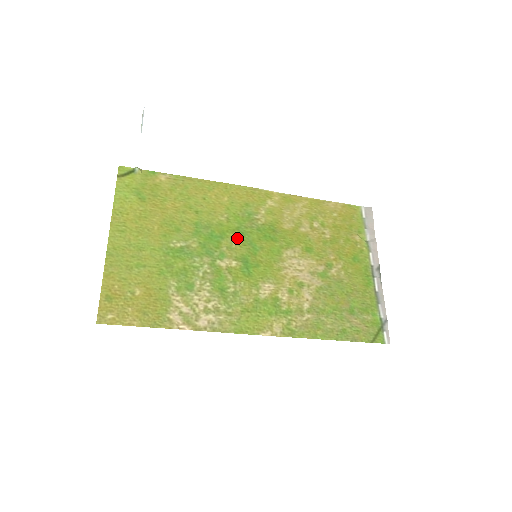
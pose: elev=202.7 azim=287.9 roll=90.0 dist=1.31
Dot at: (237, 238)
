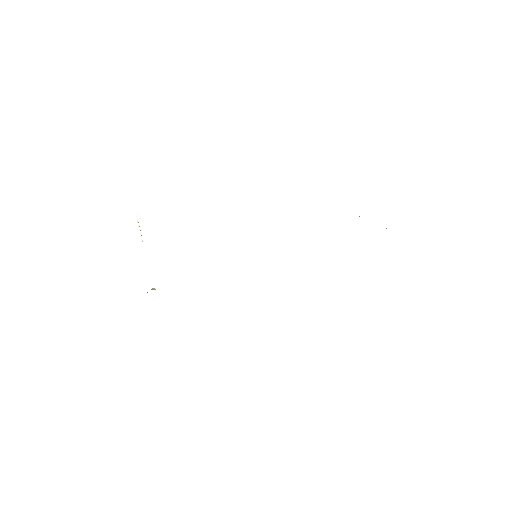
Dot at: occluded
